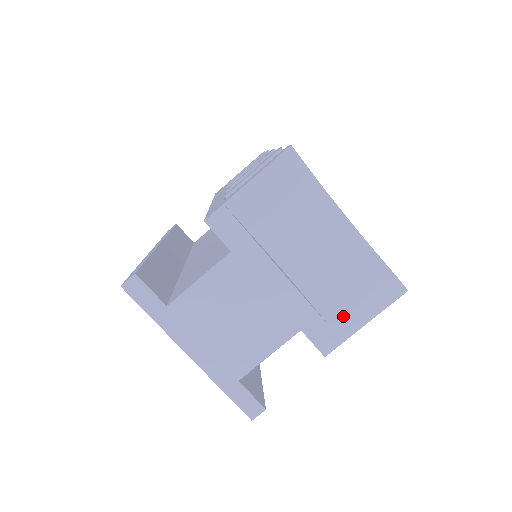
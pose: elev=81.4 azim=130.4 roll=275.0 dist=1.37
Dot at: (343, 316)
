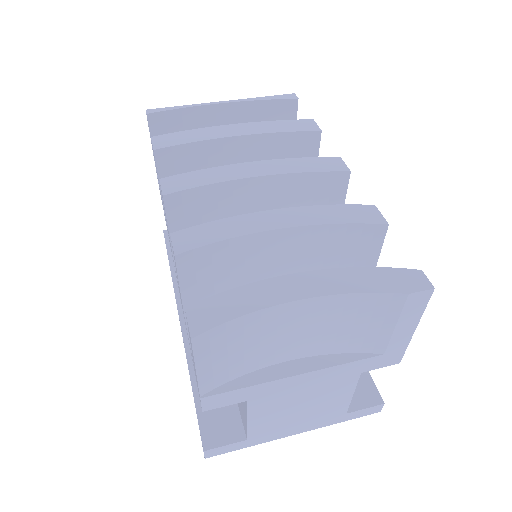
Dot at: (388, 343)
